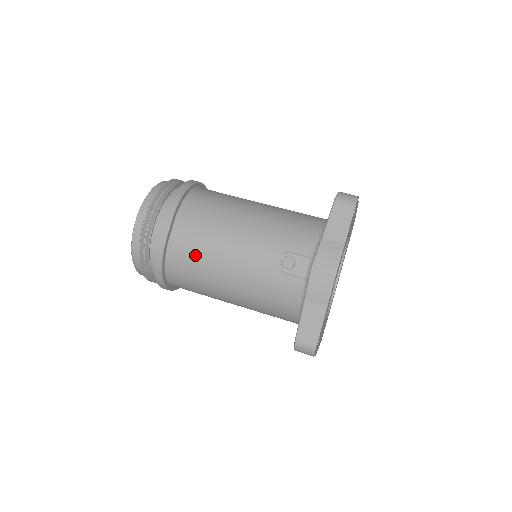
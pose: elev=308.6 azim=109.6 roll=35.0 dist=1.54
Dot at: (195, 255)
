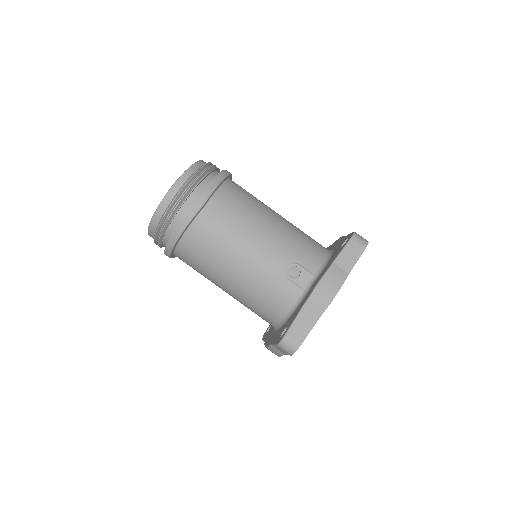
Dot at: (217, 235)
